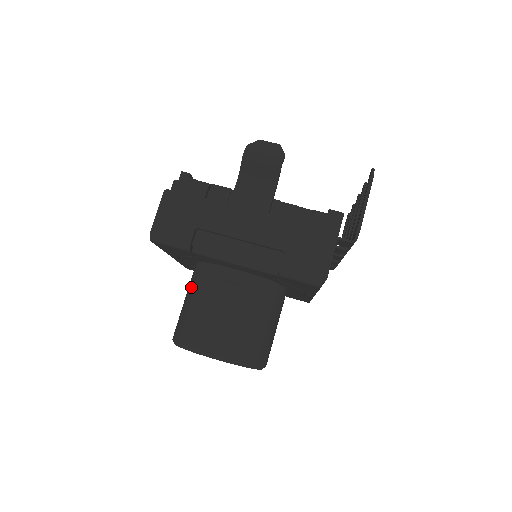
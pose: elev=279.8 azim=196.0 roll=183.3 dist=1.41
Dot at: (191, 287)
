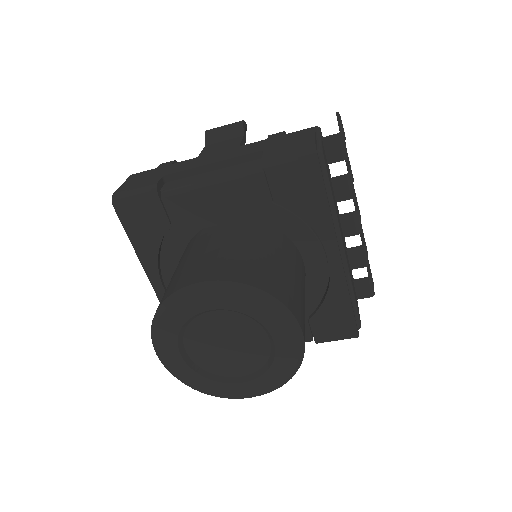
Dot at: occluded
